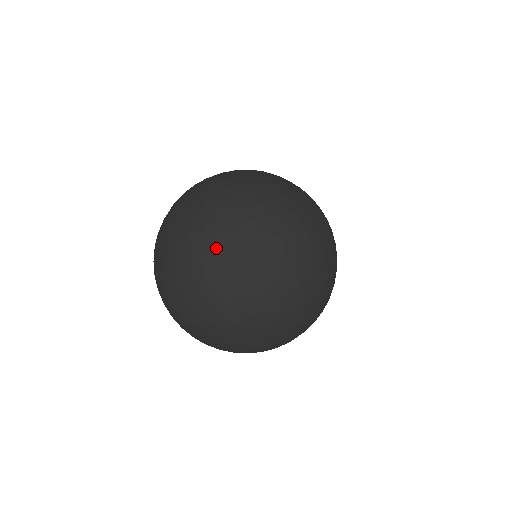
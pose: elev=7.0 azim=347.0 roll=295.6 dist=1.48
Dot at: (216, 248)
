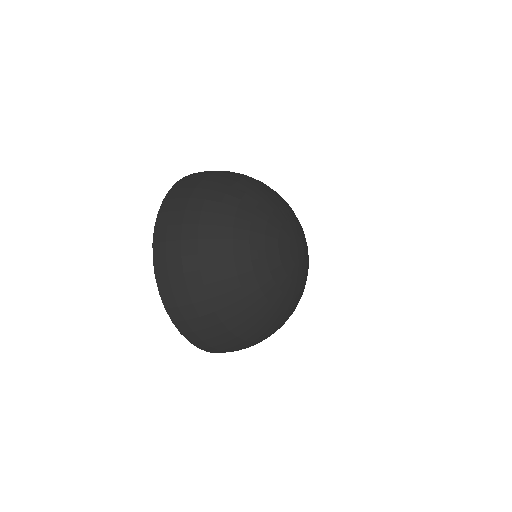
Dot at: (266, 226)
